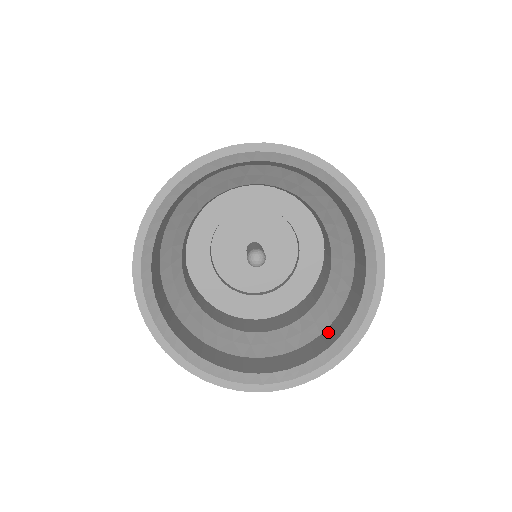
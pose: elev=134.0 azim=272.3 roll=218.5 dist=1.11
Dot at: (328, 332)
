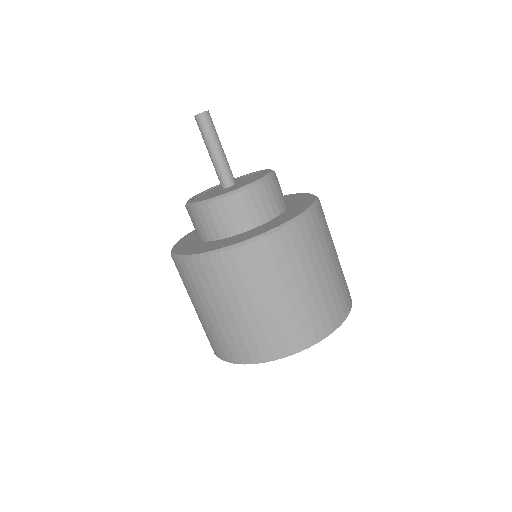
Dot at: occluded
